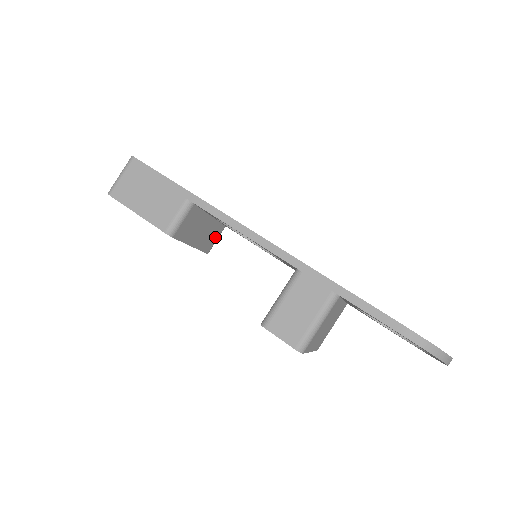
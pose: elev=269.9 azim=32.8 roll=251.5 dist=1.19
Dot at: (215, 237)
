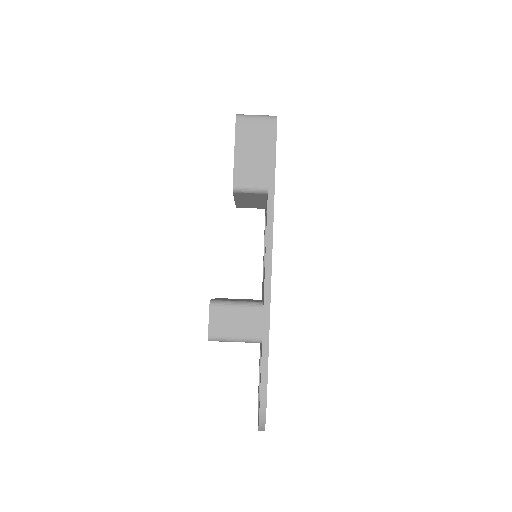
Dot at: (252, 207)
